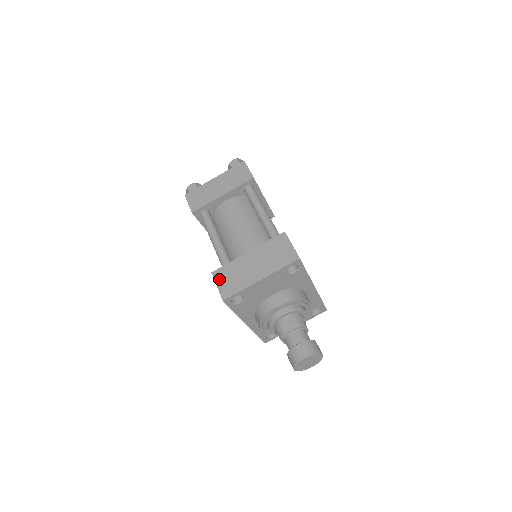
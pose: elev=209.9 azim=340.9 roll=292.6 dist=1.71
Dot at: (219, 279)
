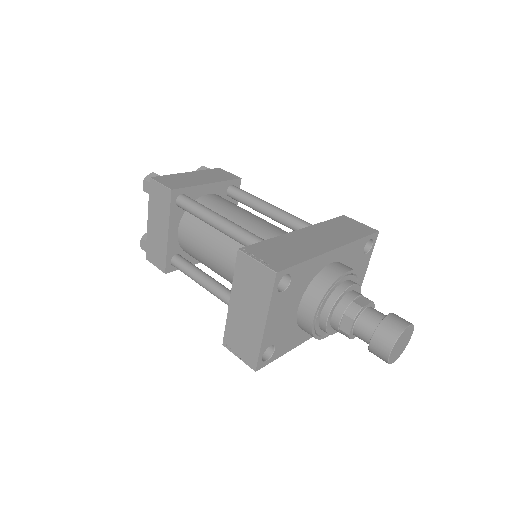
Dot at: (233, 349)
